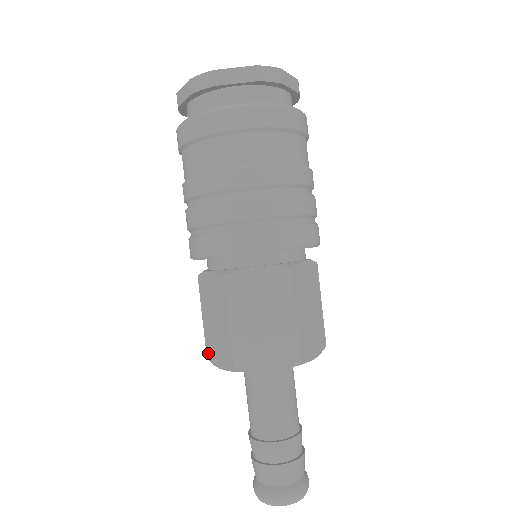
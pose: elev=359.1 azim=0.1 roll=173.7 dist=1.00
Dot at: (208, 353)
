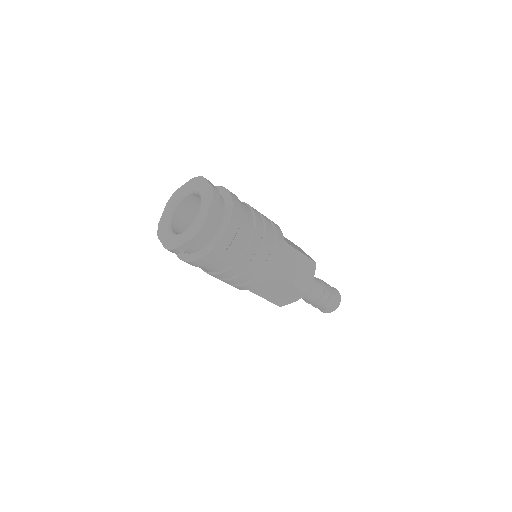
Dot at: (280, 305)
